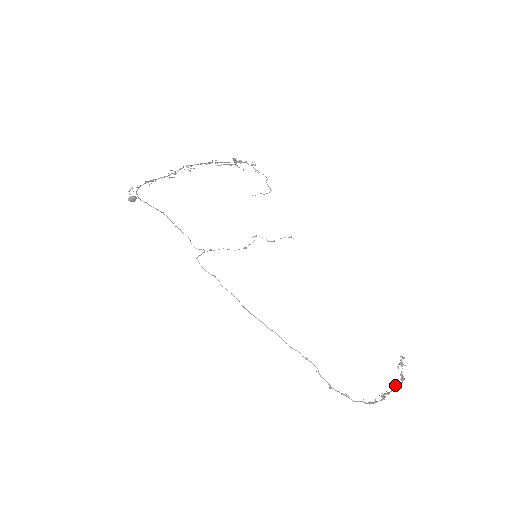
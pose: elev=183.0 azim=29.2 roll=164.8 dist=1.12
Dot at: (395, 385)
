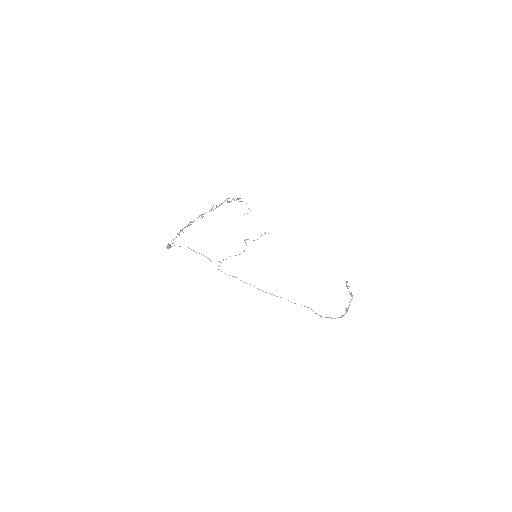
Dot at: (350, 301)
